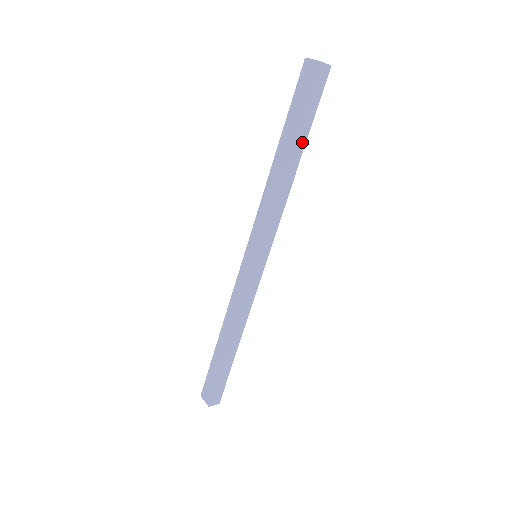
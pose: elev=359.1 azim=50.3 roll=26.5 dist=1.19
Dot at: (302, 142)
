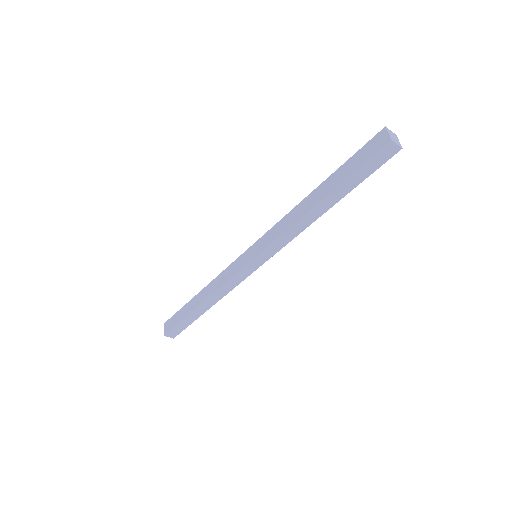
Dot at: (340, 195)
